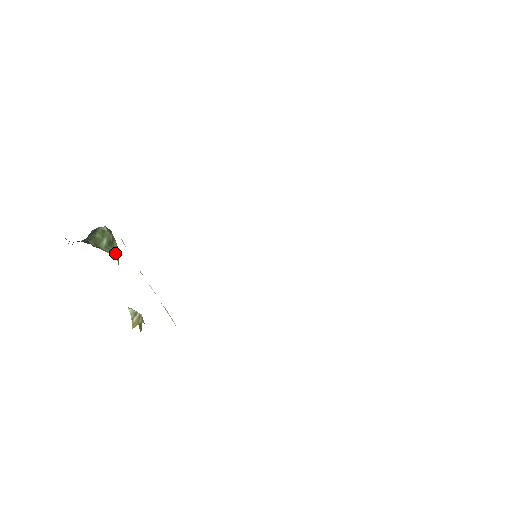
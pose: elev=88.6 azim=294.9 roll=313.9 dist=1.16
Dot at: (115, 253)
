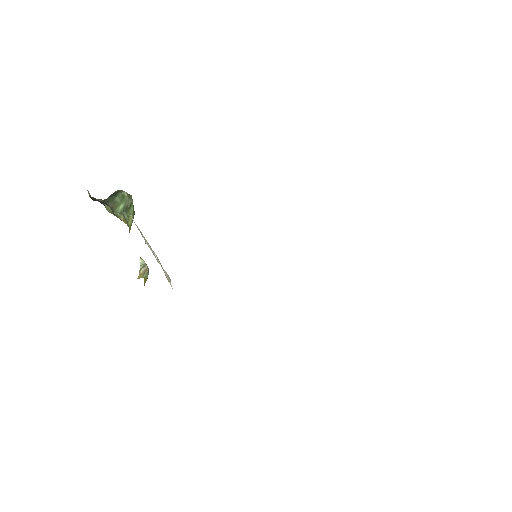
Dot at: (129, 219)
